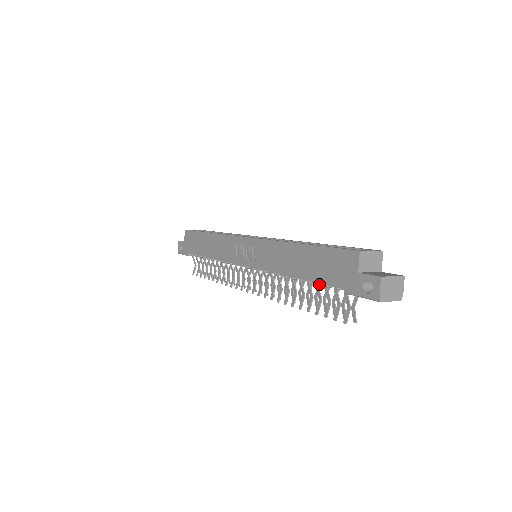
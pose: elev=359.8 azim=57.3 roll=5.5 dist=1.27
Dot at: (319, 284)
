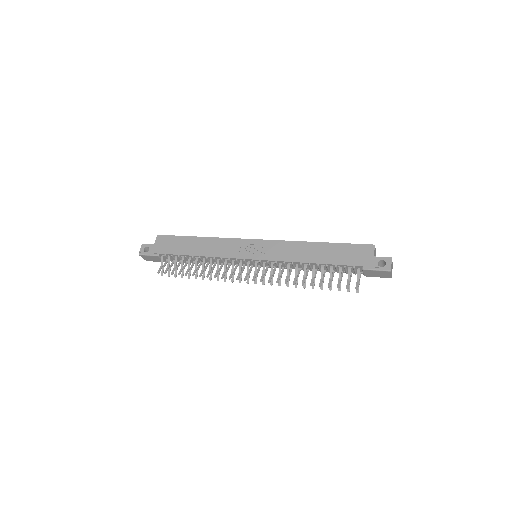
Dot at: (337, 266)
